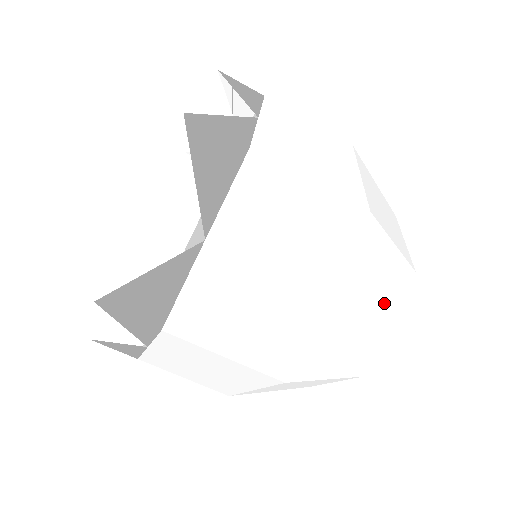
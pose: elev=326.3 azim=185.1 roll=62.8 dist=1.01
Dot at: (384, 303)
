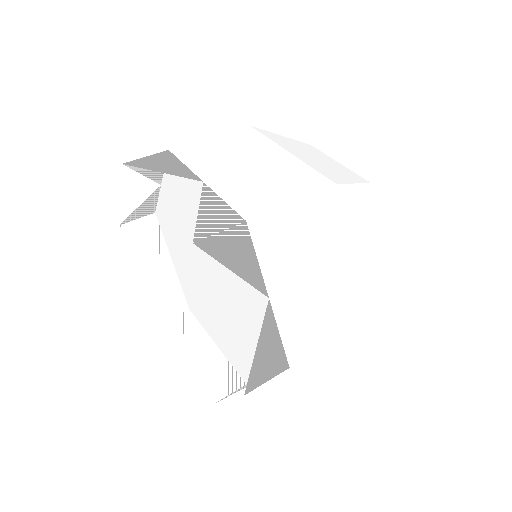
Dot at: (319, 155)
